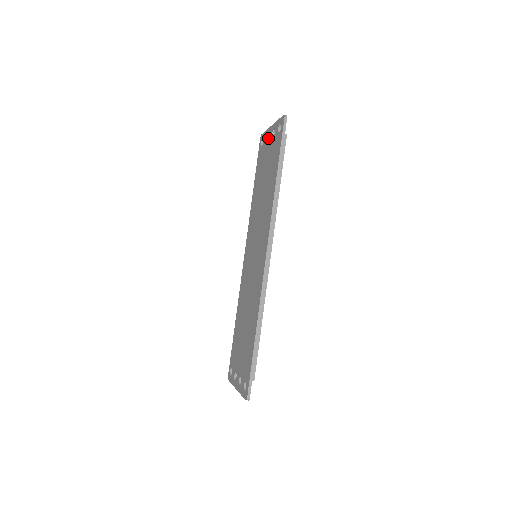
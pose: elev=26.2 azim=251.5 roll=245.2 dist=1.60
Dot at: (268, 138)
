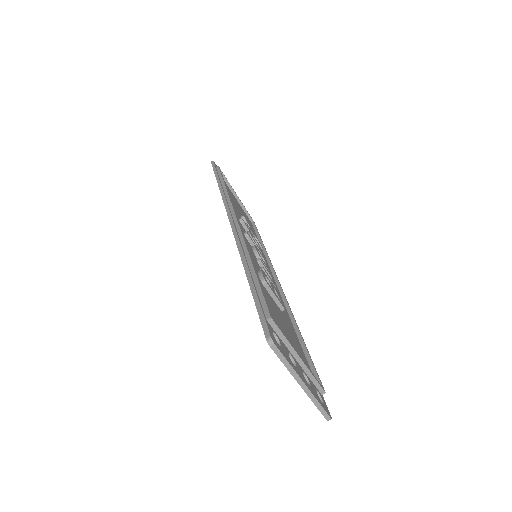
Dot at: occluded
